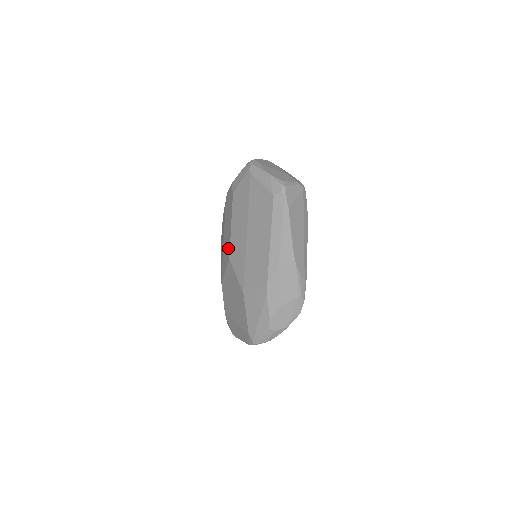
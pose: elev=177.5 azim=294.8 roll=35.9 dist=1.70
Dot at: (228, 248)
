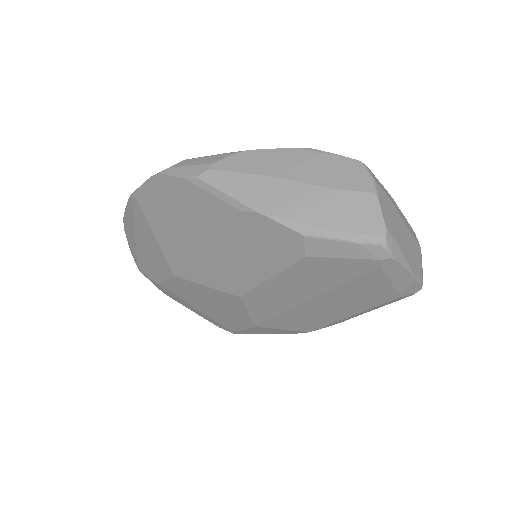
Dot at: (238, 284)
